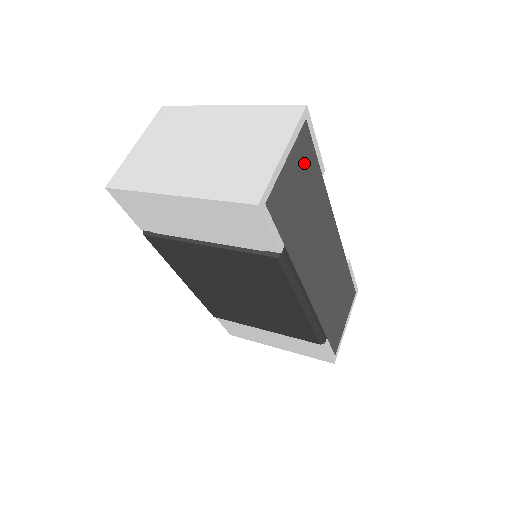
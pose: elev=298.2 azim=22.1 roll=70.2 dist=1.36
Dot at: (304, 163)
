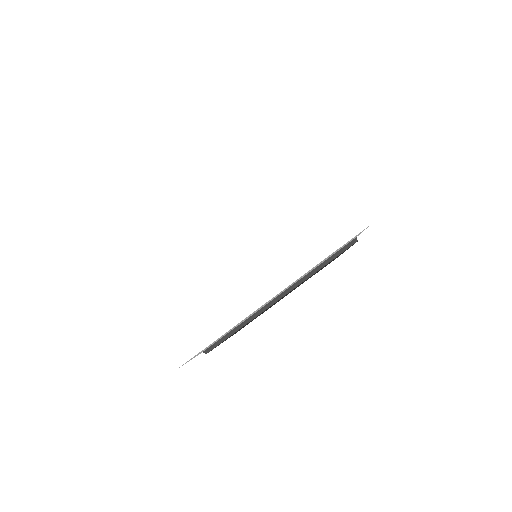
Dot at: occluded
